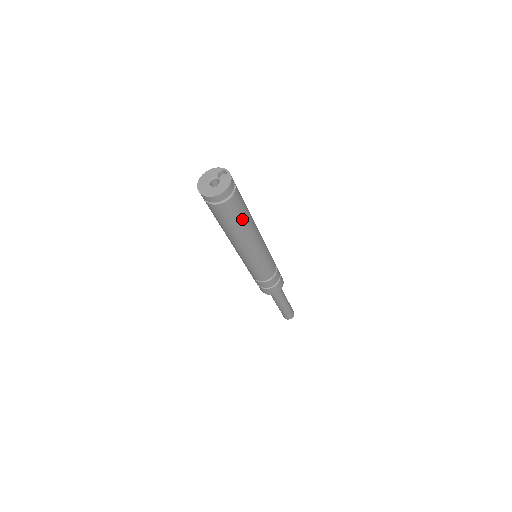
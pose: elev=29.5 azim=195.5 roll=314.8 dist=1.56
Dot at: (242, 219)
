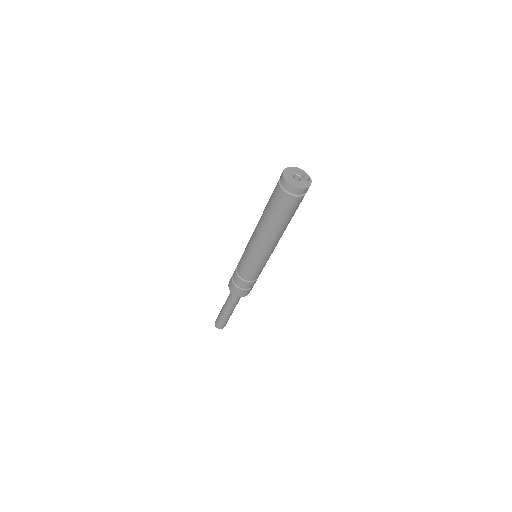
Dot at: (286, 219)
